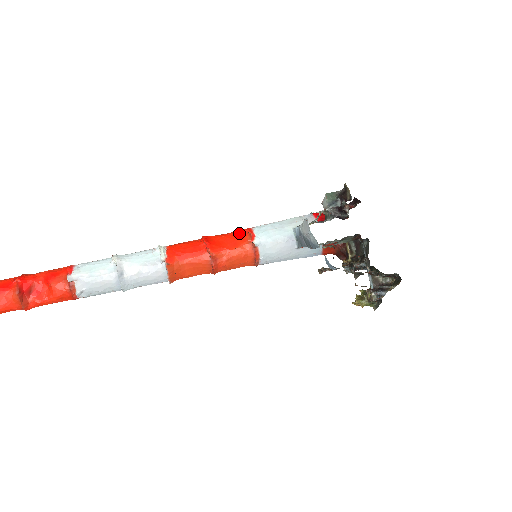
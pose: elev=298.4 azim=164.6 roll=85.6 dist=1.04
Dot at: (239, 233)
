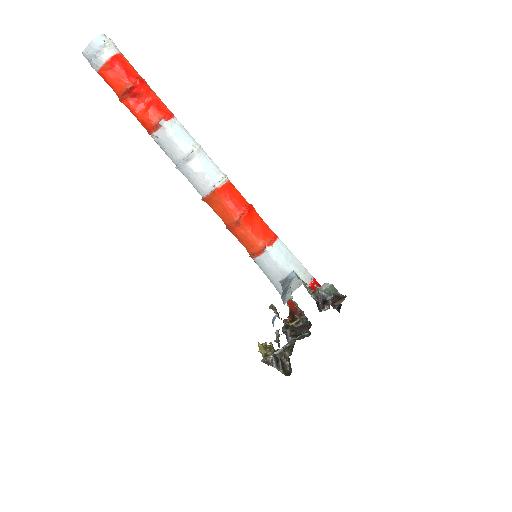
Dot at: (269, 231)
